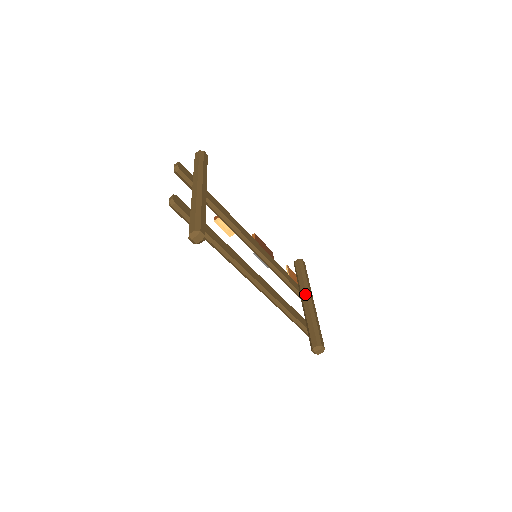
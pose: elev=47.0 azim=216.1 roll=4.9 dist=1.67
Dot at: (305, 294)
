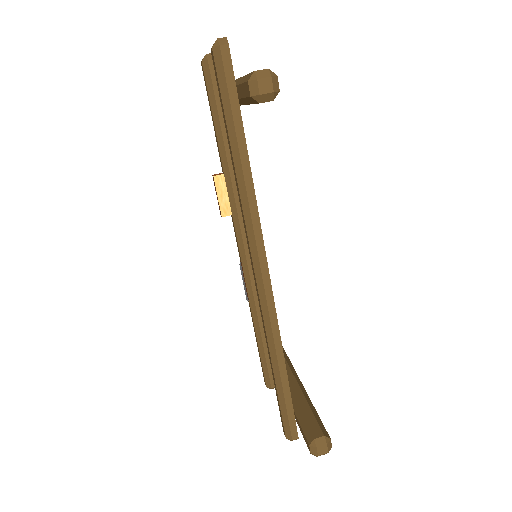
Dot at: (286, 364)
